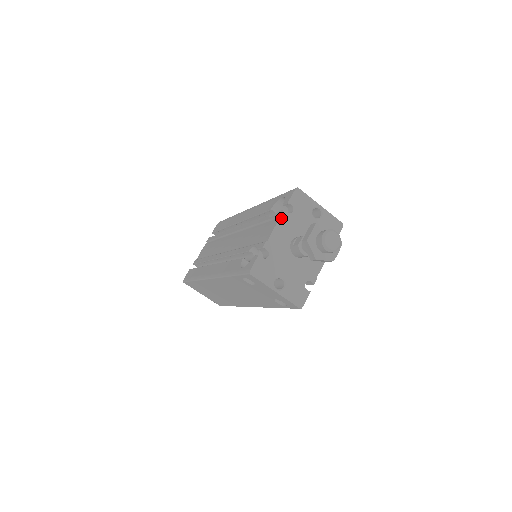
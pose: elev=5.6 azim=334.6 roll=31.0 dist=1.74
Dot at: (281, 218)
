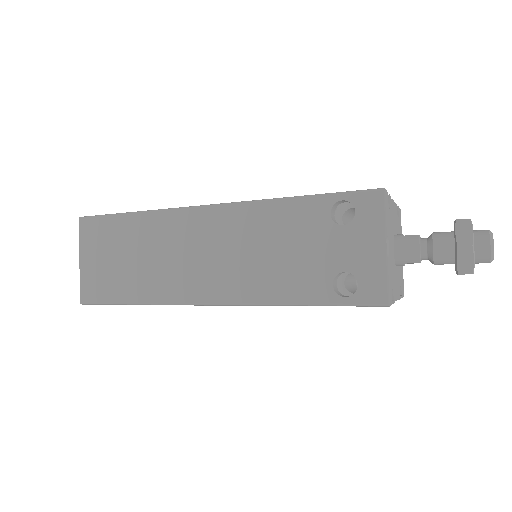
Dot at: (396, 205)
